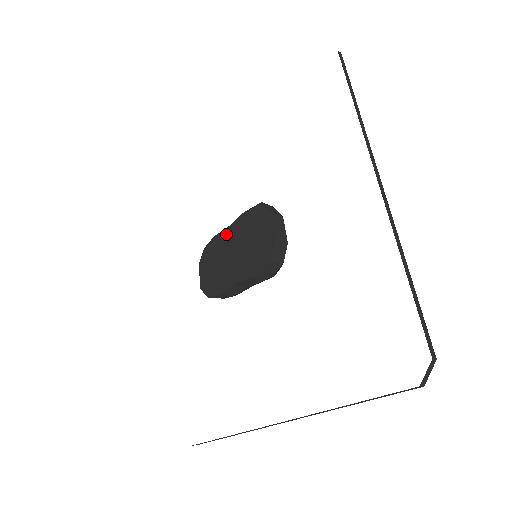
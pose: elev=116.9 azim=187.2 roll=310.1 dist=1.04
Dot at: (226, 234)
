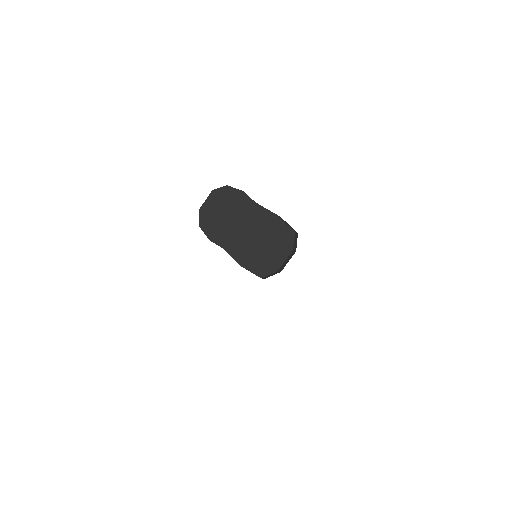
Dot at: (252, 207)
